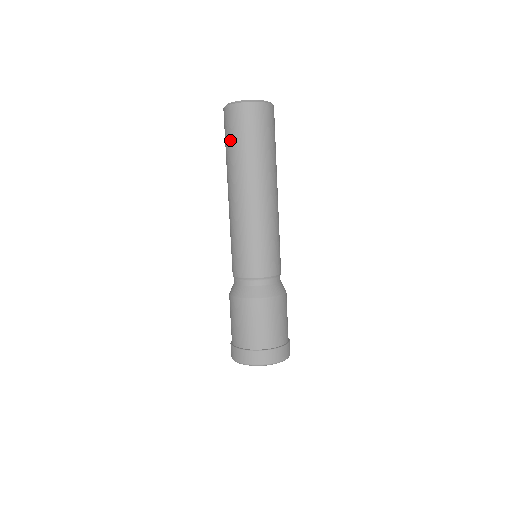
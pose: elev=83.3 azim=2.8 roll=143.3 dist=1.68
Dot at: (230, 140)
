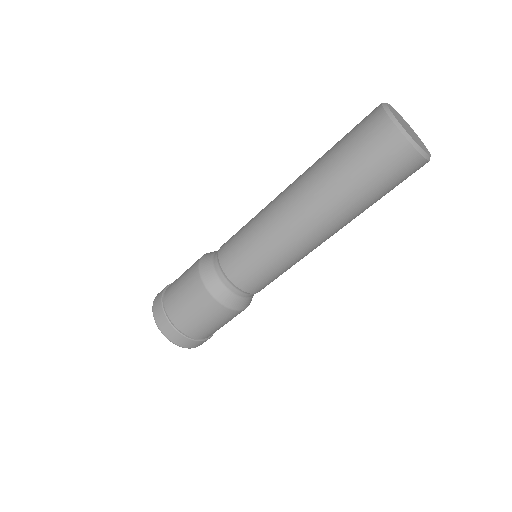
Dot at: (374, 183)
